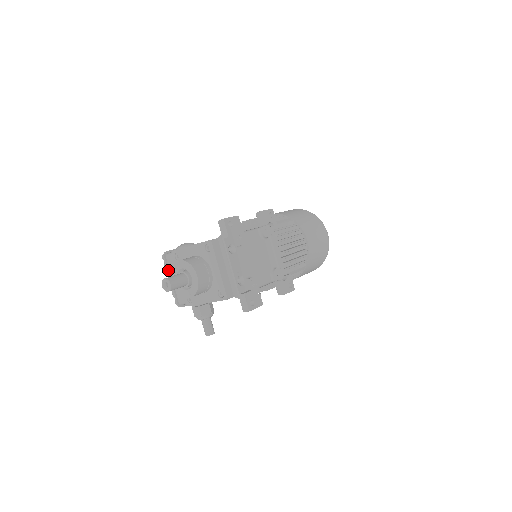
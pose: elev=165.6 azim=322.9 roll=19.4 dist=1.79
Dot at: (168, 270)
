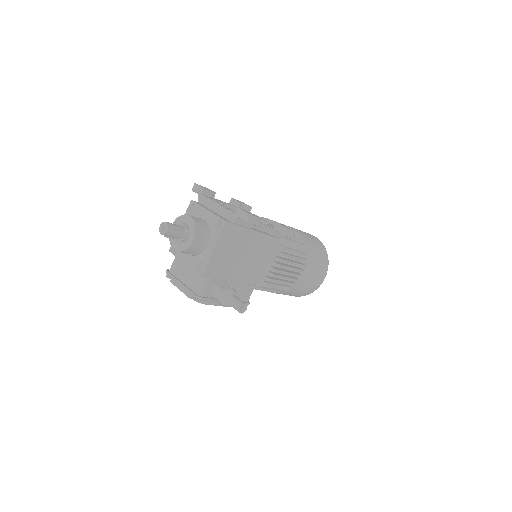
Dot at: (175, 277)
